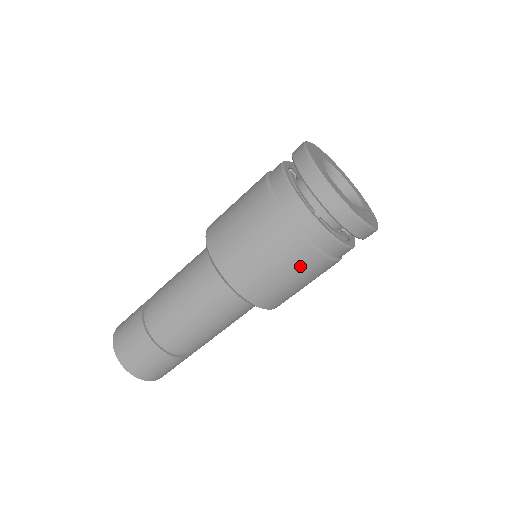
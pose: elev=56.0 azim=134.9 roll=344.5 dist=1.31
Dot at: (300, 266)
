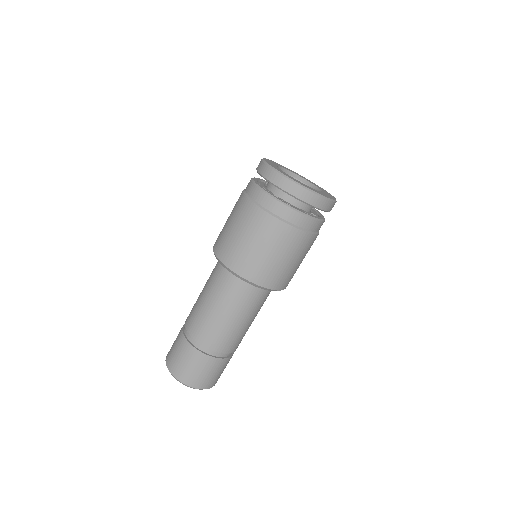
Dot at: (269, 235)
